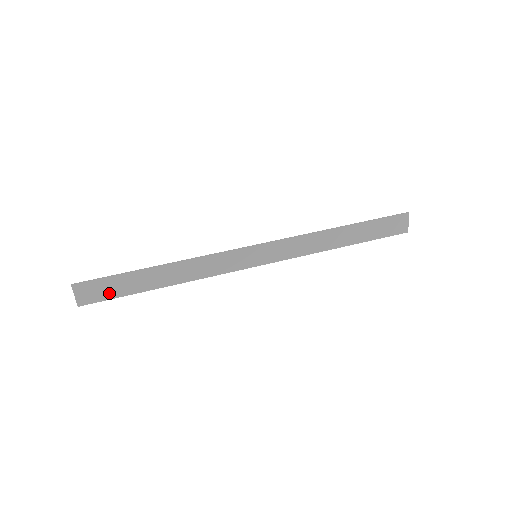
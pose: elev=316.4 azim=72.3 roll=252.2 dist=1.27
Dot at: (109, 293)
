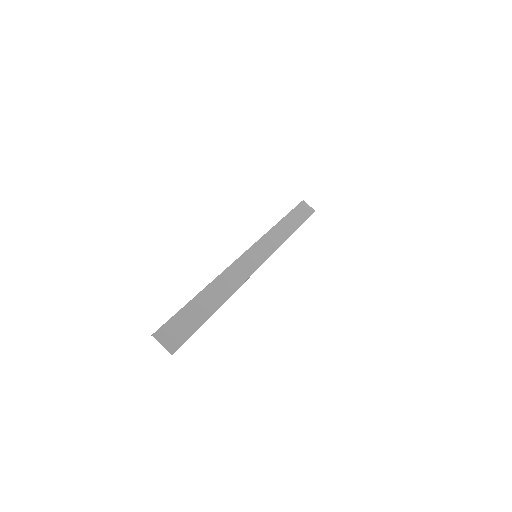
Dot at: (187, 330)
